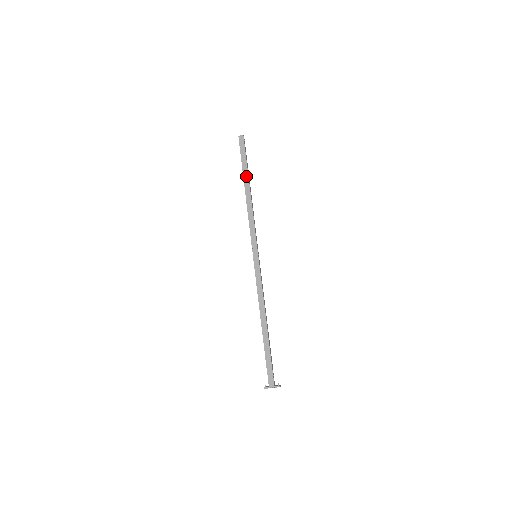
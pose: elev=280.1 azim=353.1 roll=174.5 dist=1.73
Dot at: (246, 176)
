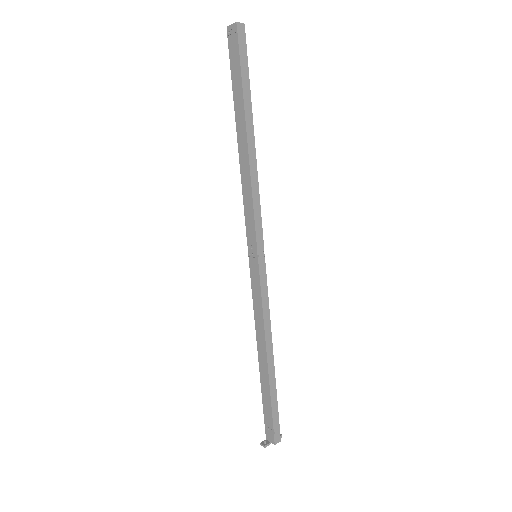
Dot at: (249, 111)
